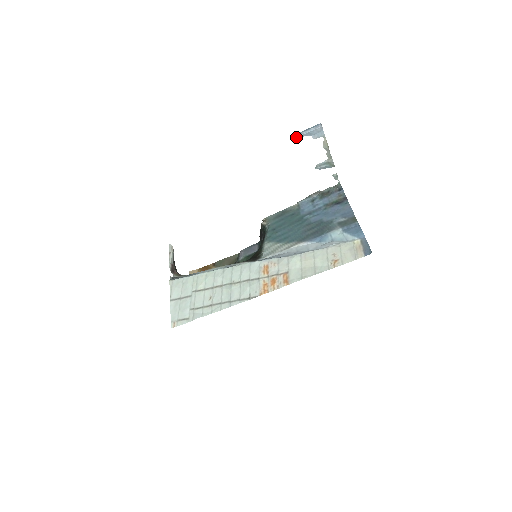
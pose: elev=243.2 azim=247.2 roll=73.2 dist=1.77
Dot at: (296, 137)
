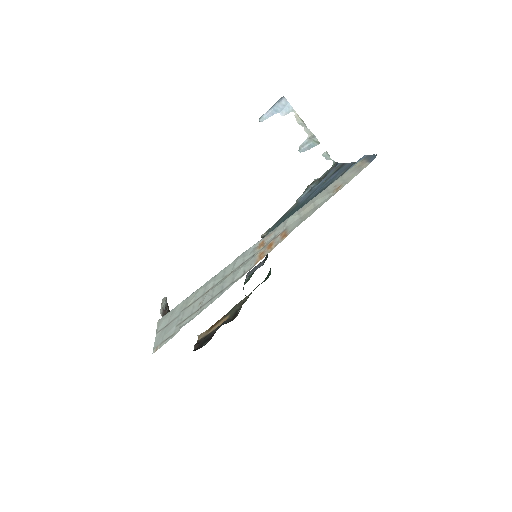
Dot at: (263, 119)
